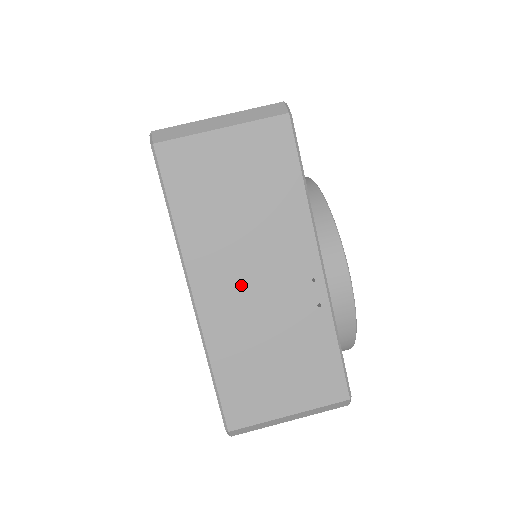
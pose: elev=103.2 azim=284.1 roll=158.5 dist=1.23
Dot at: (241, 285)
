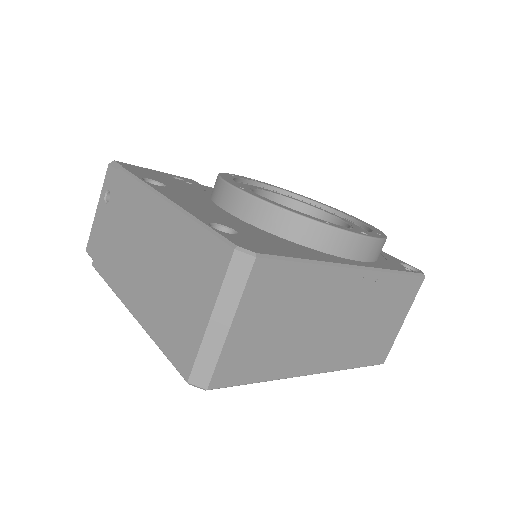
Dot at: (330, 337)
